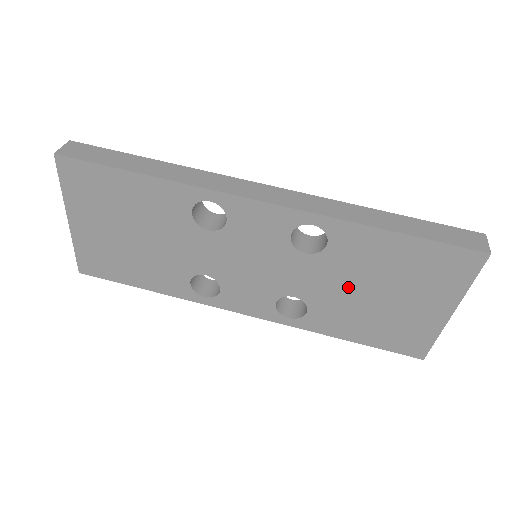
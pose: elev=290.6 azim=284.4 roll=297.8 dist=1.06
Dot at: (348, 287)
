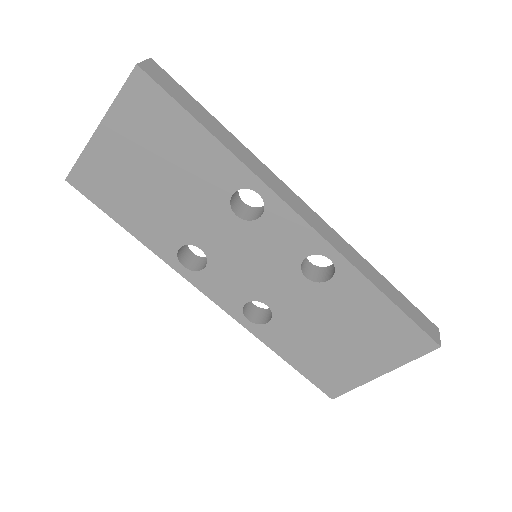
Dot at: (319, 320)
